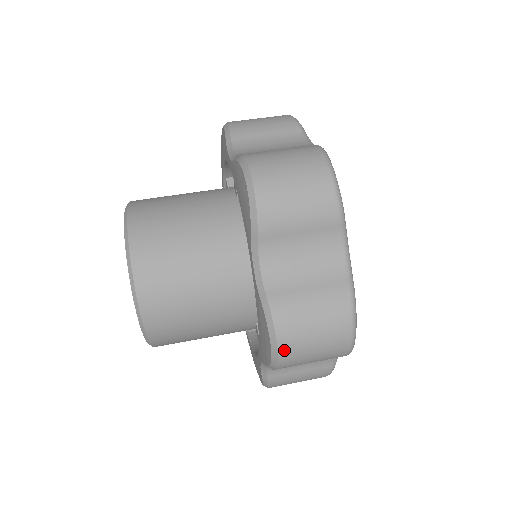
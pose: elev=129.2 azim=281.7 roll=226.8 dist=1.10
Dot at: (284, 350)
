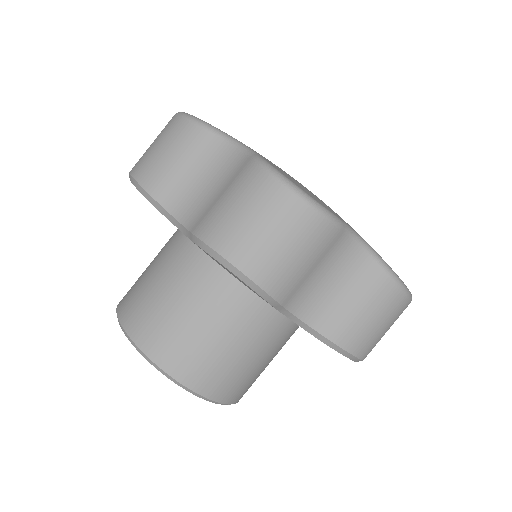
Dot at: (364, 354)
